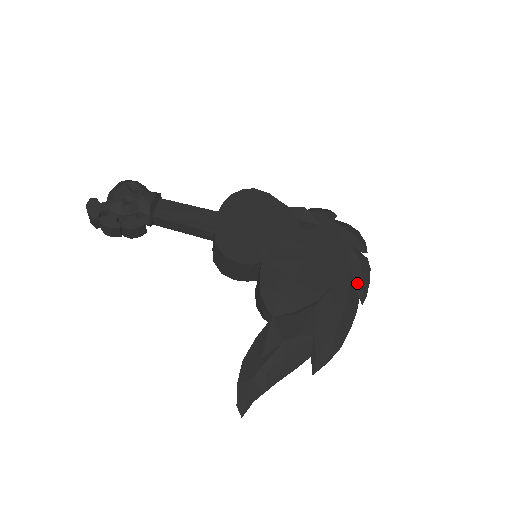
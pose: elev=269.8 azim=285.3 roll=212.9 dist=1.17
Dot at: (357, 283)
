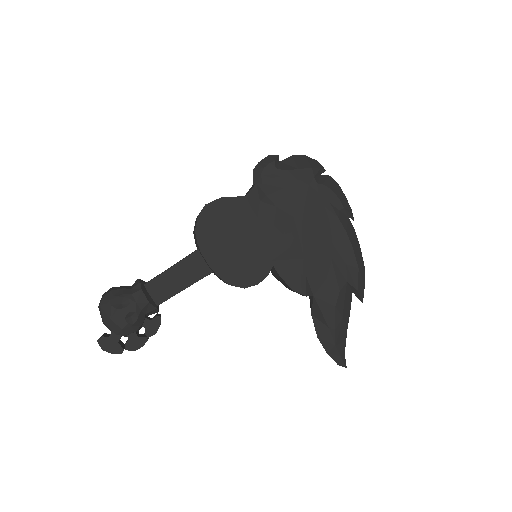
Dot at: (341, 210)
